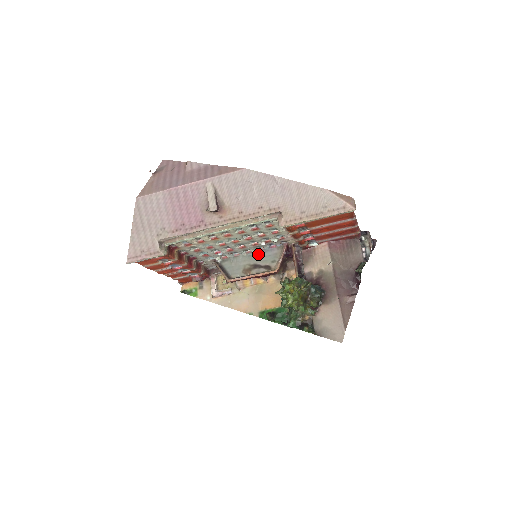
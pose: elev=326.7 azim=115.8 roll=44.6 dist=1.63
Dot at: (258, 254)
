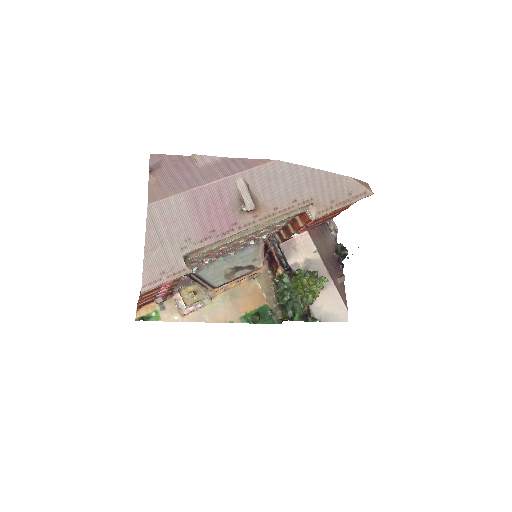
Dot at: (236, 255)
